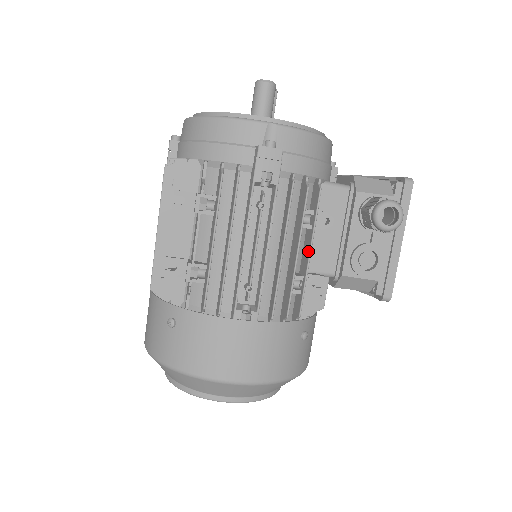
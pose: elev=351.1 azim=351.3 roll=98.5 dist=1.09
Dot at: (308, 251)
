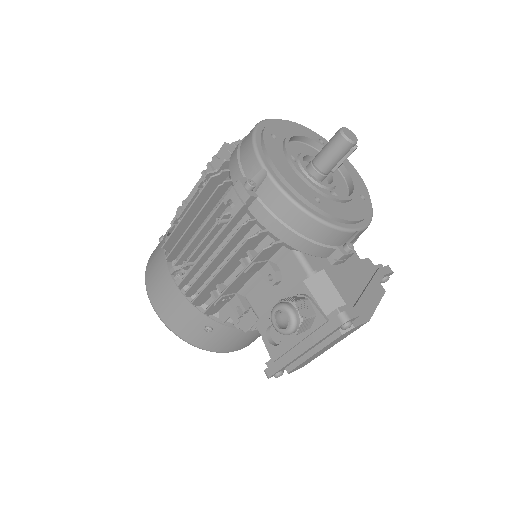
Dot at: (233, 281)
